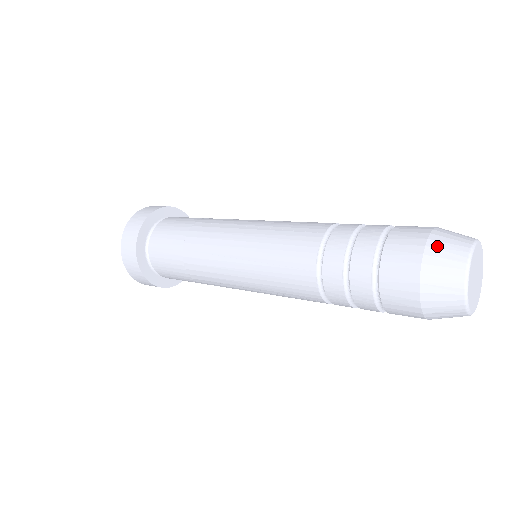
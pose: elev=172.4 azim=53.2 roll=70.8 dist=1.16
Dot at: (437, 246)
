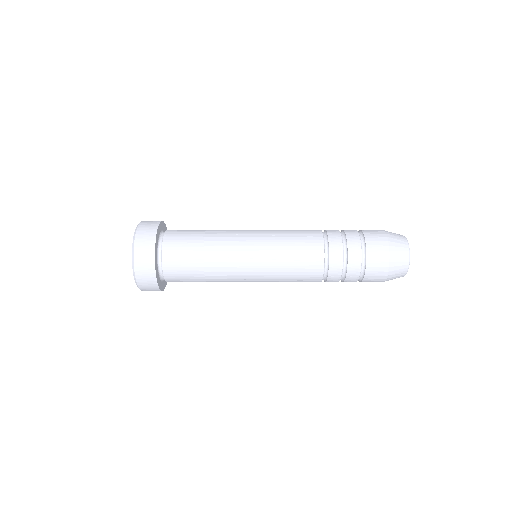
Dot at: occluded
